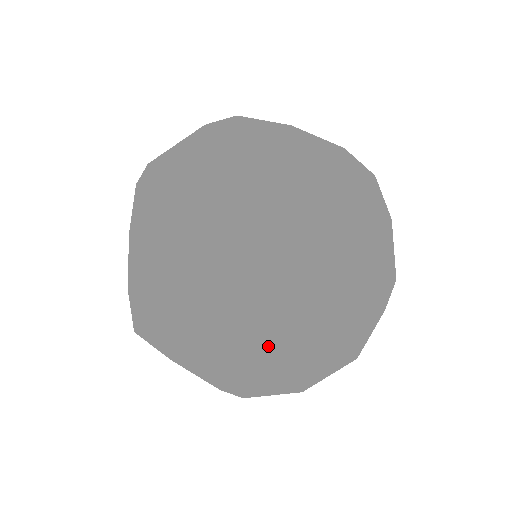
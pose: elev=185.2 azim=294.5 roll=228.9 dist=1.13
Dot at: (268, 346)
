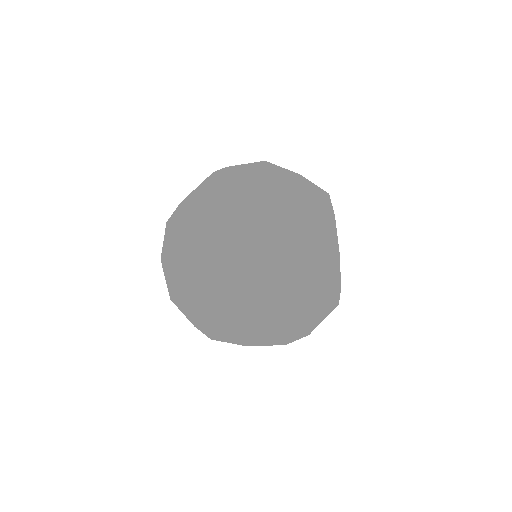
Dot at: (236, 333)
